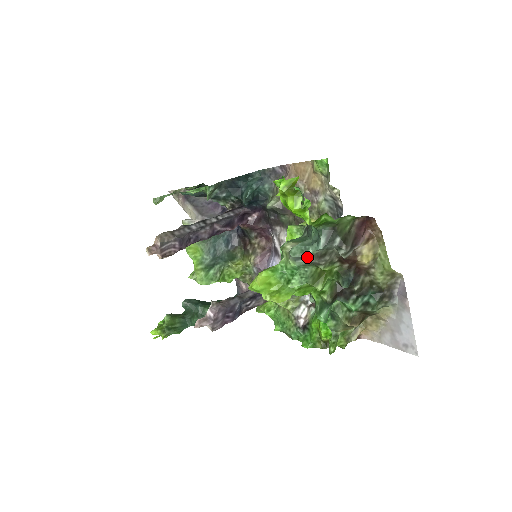
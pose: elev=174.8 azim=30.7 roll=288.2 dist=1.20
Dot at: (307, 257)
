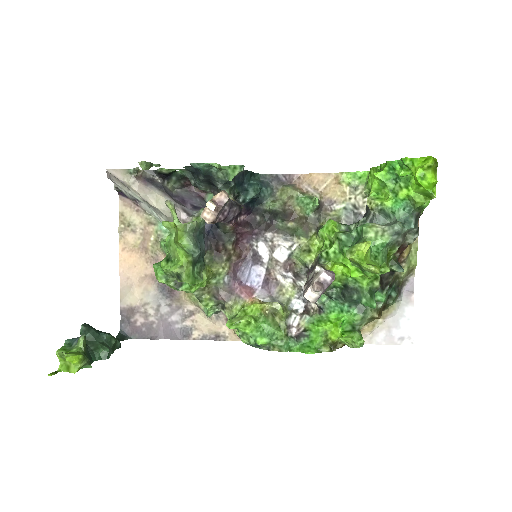
Dot at: (400, 234)
